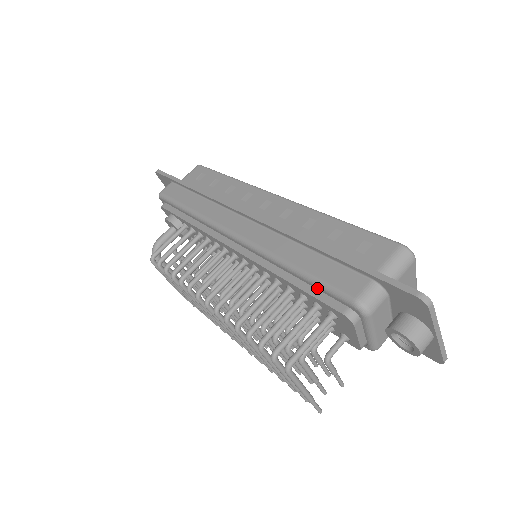
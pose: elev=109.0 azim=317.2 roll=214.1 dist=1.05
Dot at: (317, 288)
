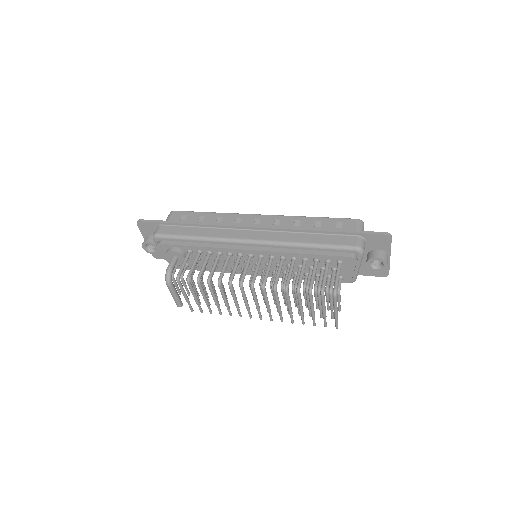
Dot at: (328, 250)
